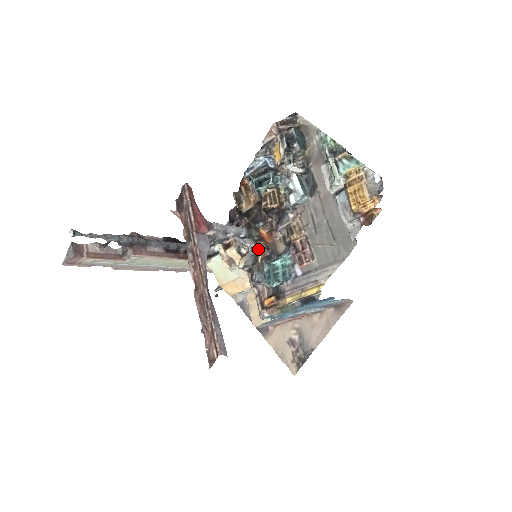
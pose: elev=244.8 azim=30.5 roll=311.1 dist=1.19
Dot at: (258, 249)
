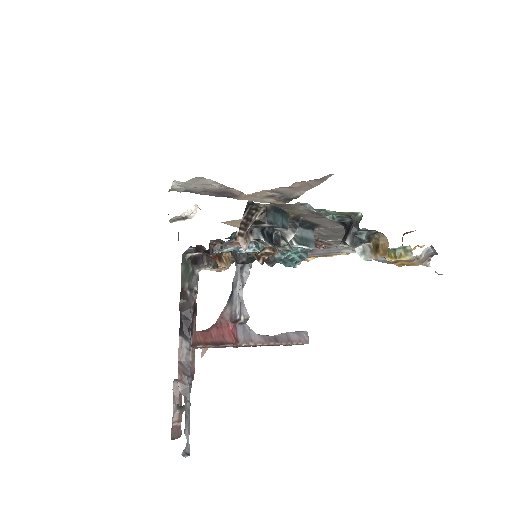
Dot at: occluded
